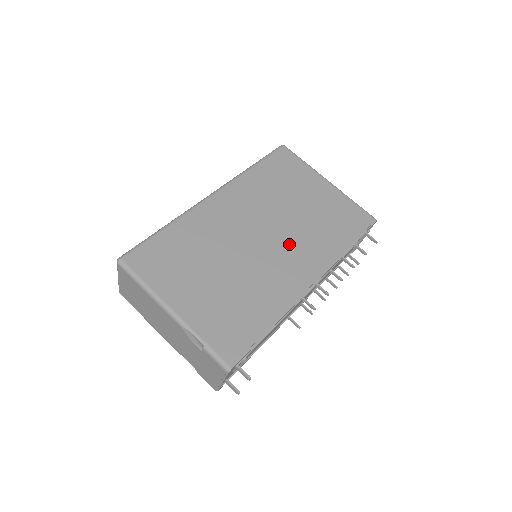
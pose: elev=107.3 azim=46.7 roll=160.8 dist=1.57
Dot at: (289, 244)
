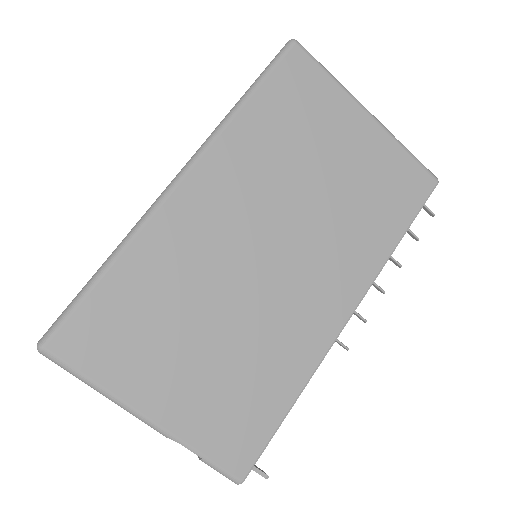
Dot at: (312, 256)
